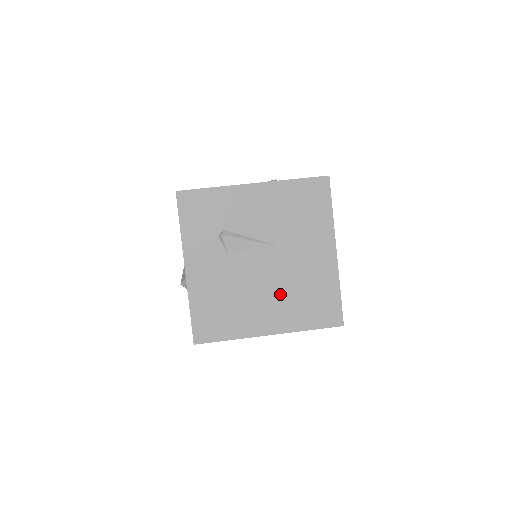
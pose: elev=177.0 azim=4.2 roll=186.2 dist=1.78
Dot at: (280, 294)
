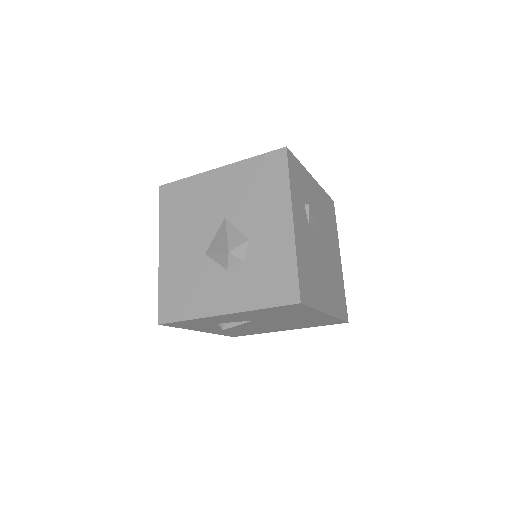
Dot at: (328, 278)
